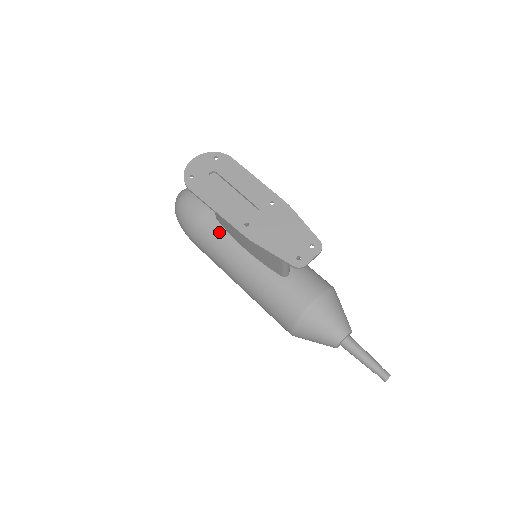
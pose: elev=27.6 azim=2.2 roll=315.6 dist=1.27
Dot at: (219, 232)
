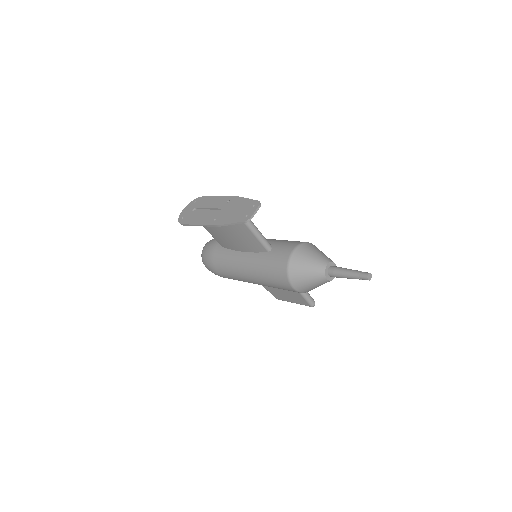
Dot at: (225, 253)
